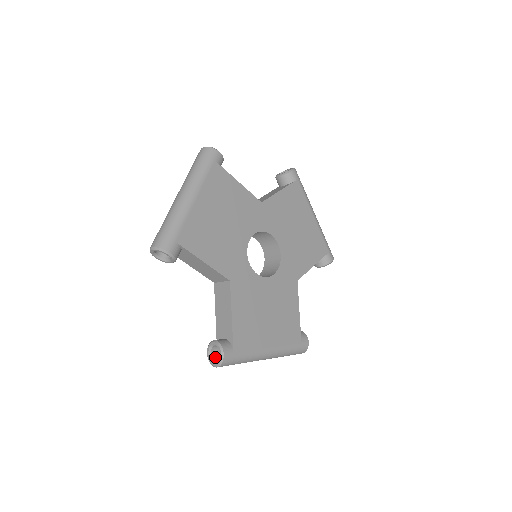
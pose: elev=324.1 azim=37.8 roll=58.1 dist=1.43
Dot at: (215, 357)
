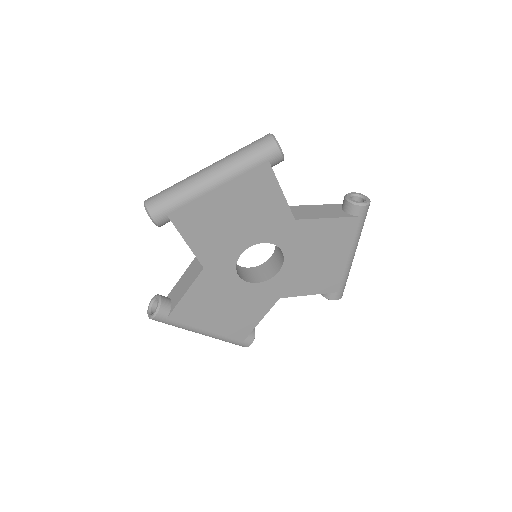
Dot at: (155, 306)
